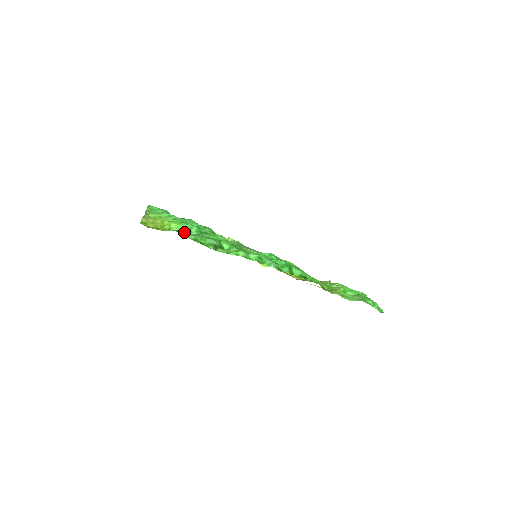
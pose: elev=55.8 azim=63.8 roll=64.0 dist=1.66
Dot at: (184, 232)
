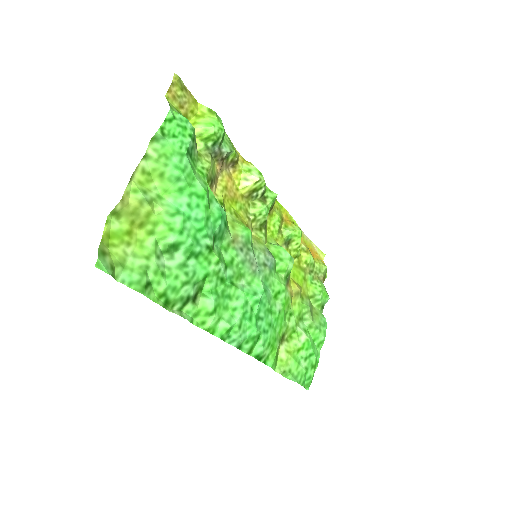
Dot at: (166, 251)
